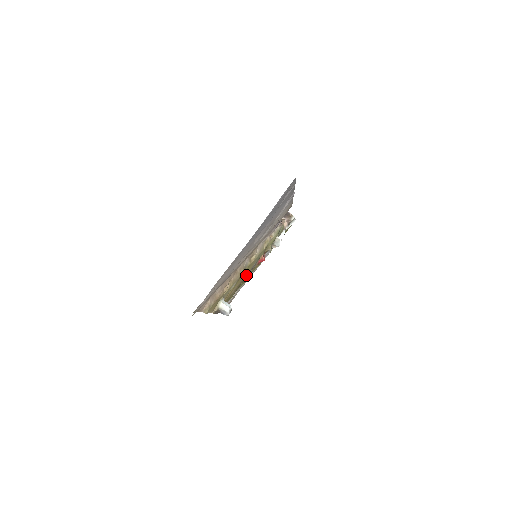
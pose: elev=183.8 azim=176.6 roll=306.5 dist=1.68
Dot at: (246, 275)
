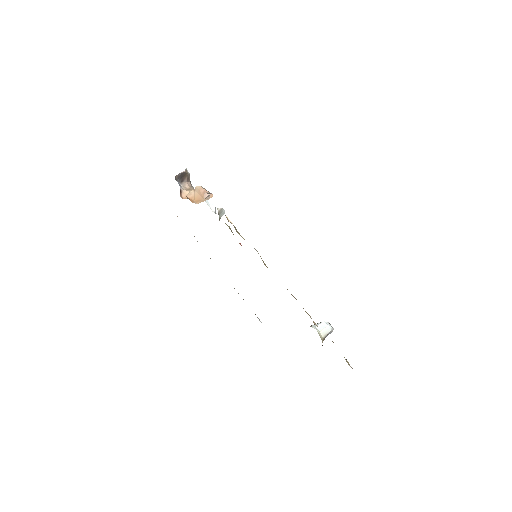
Dot at: occluded
